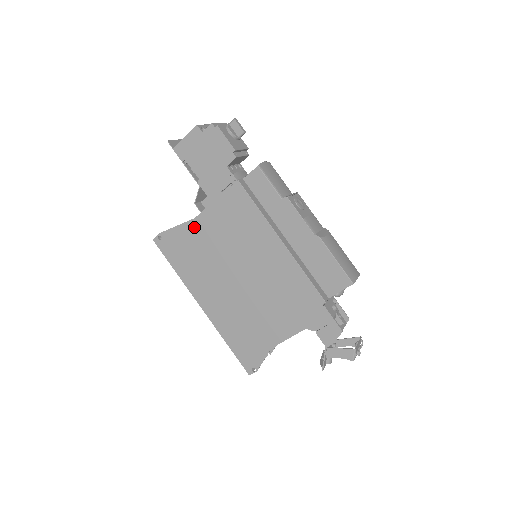
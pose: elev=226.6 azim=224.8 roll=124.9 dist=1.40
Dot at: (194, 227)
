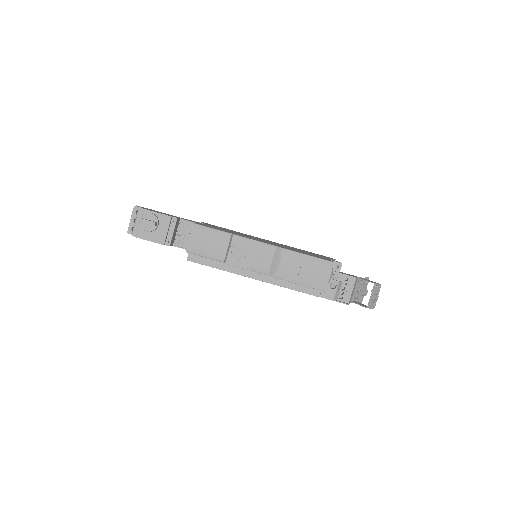
Dot at: occluded
